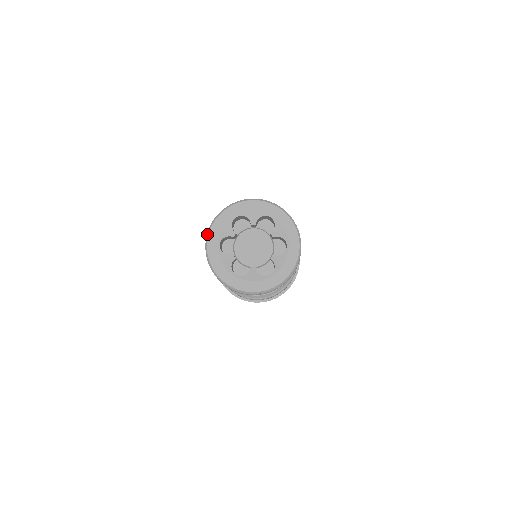
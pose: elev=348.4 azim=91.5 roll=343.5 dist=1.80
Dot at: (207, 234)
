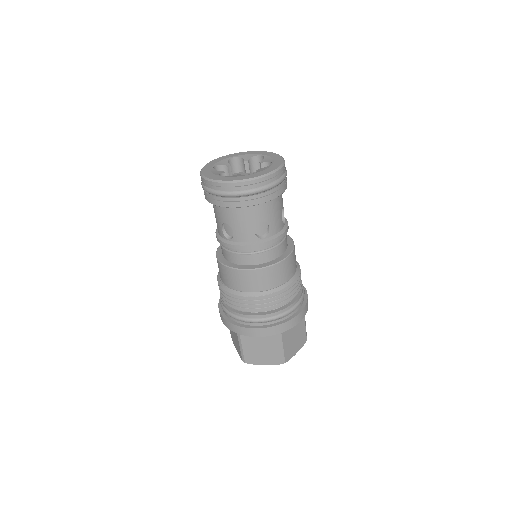
Dot at: occluded
